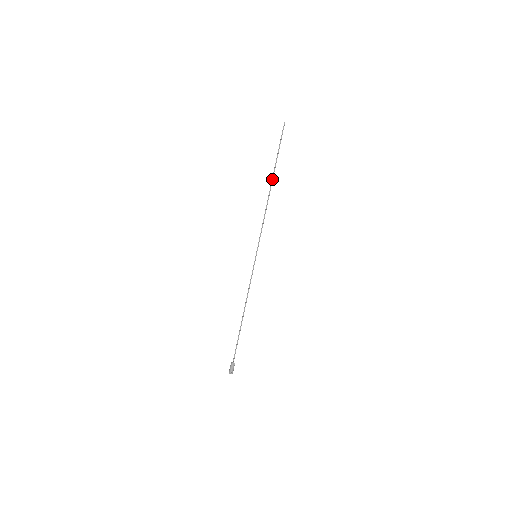
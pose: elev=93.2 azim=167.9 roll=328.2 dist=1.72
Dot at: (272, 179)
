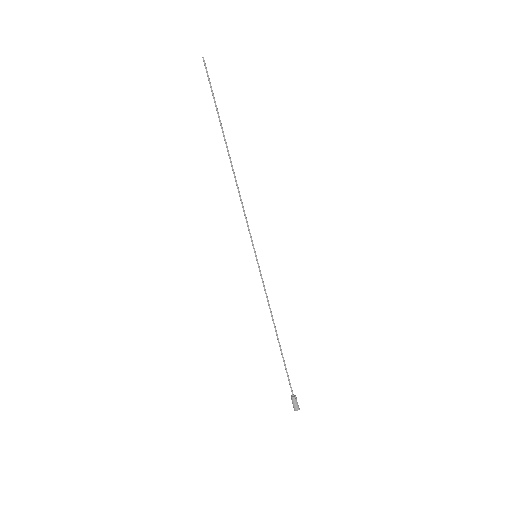
Dot at: (226, 145)
